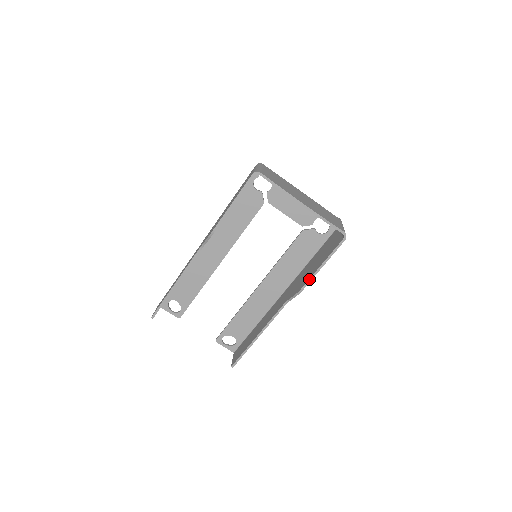
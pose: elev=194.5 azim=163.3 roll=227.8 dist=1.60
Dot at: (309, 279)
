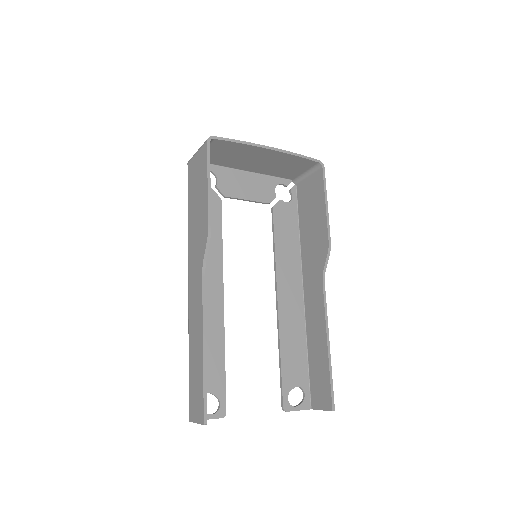
Dot at: (327, 226)
